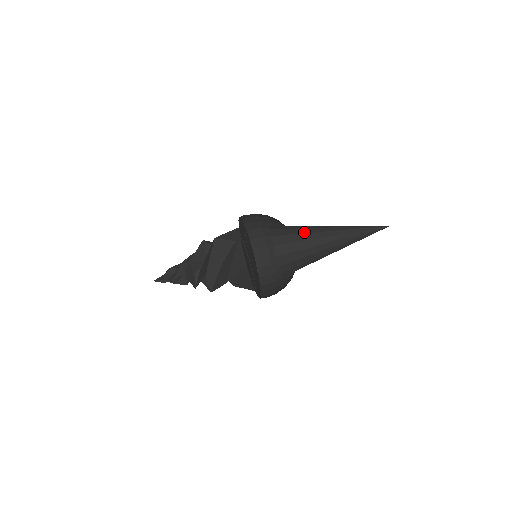
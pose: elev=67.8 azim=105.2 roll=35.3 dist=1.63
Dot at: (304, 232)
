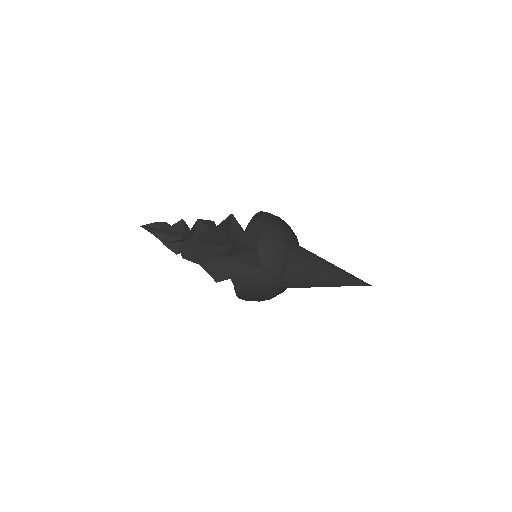
Dot at: (312, 275)
